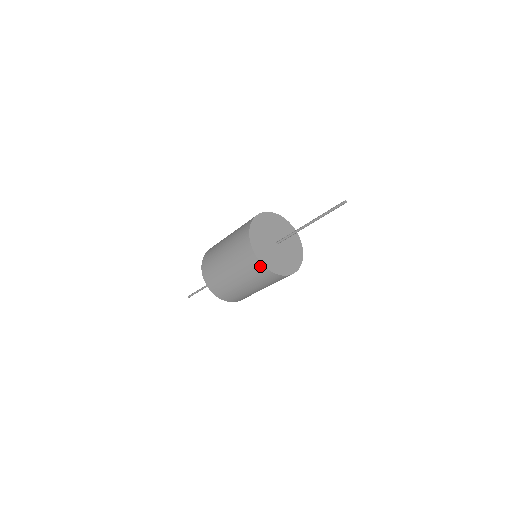
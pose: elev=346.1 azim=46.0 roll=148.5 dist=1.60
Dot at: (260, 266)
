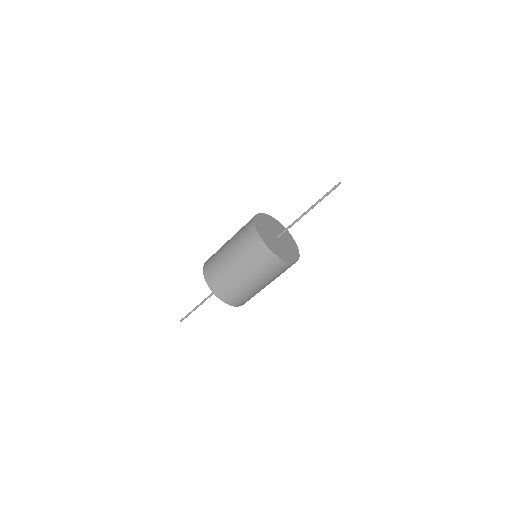
Dot at: (271, 255)
